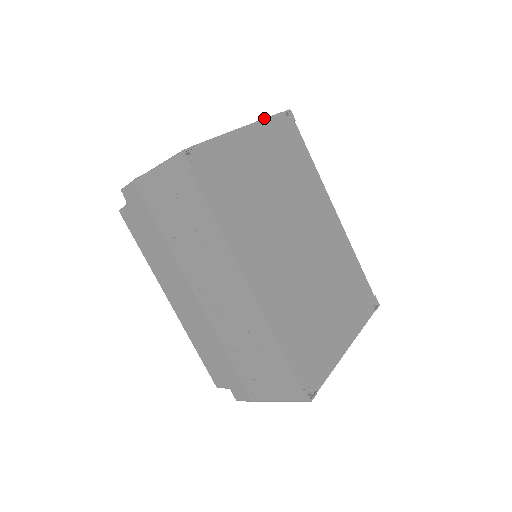
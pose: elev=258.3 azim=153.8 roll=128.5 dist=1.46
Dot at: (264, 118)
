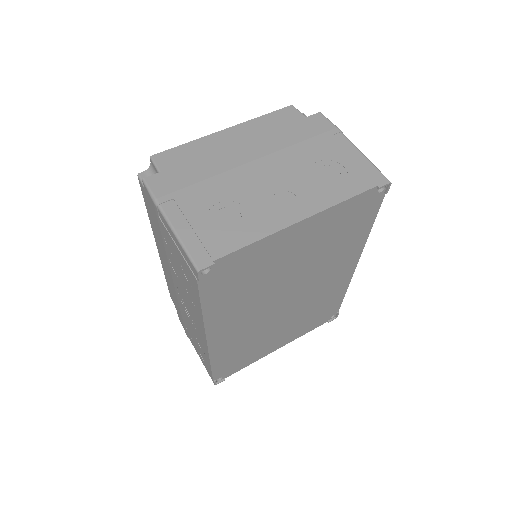
Dot at: (342, 201)
